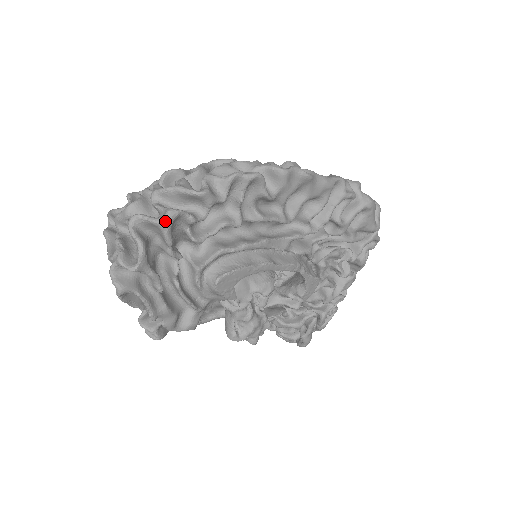
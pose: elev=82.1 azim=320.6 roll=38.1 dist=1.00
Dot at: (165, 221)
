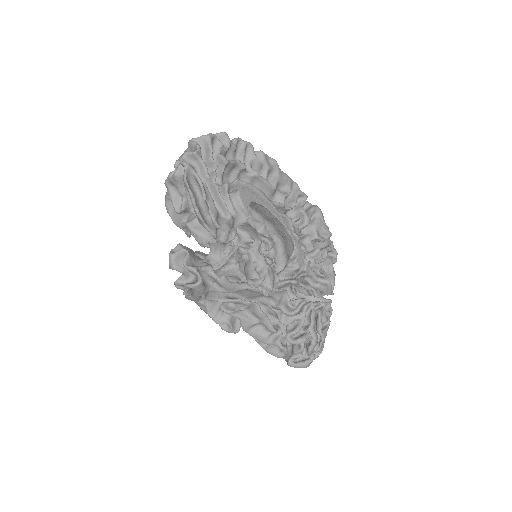
Dot at: (209, 135)
